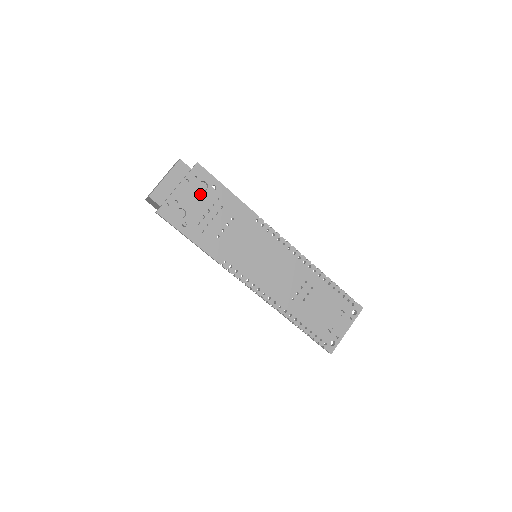
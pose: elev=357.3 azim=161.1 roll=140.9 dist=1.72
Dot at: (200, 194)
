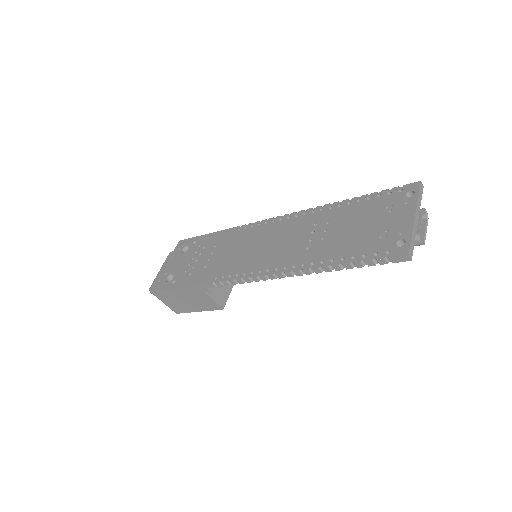
Dot at: (184, 255)
